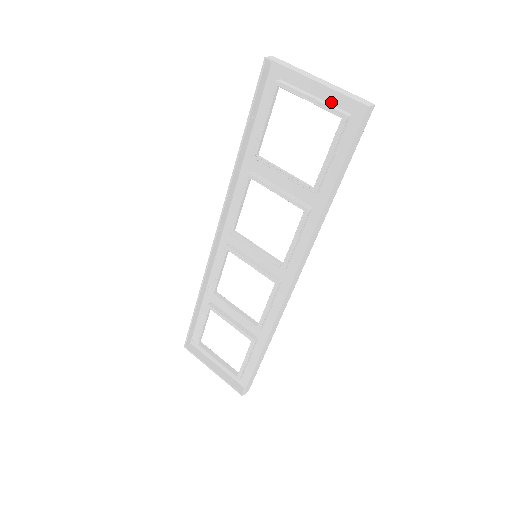
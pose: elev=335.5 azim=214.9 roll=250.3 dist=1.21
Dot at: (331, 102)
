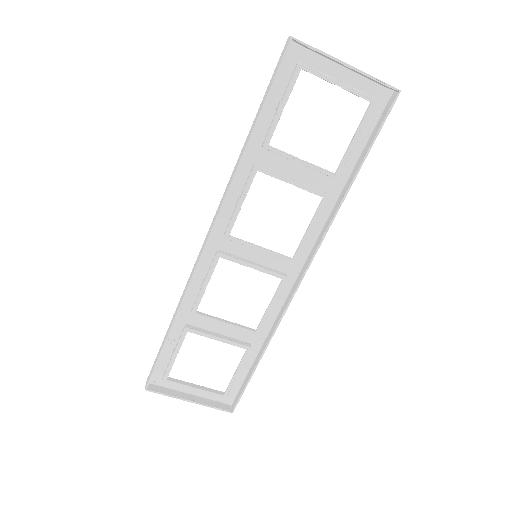
Dot at: (355, 87)
